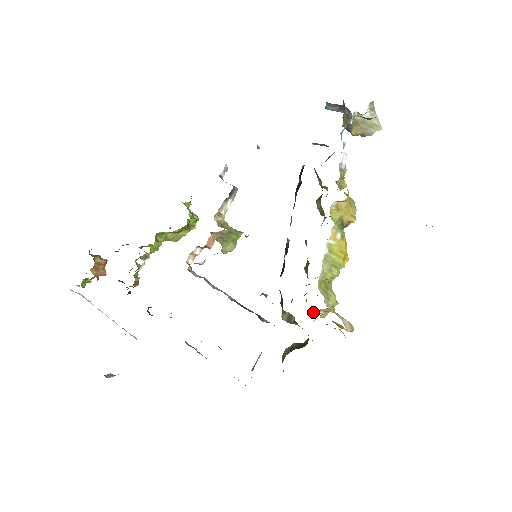
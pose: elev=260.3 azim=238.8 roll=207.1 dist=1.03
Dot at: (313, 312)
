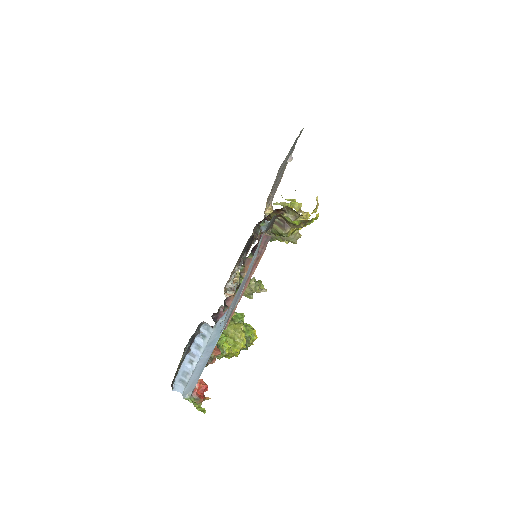
Dot at: occluded
